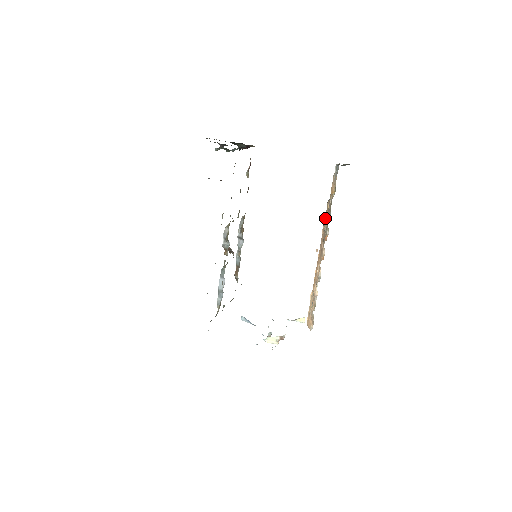
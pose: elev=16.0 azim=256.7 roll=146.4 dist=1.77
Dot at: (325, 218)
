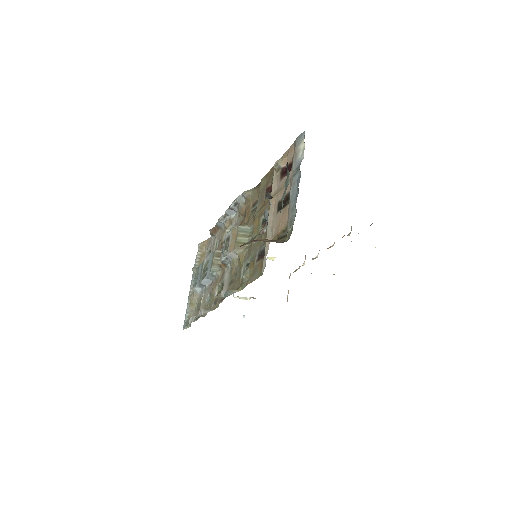
Dot at: occluded
